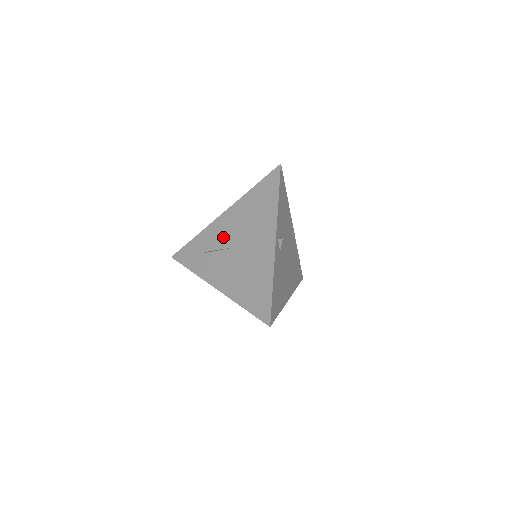
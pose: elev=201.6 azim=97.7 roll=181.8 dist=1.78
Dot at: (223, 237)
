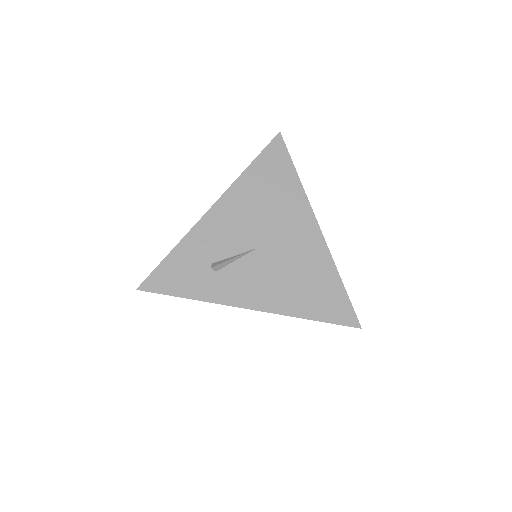
Dot at: (231, 238)
